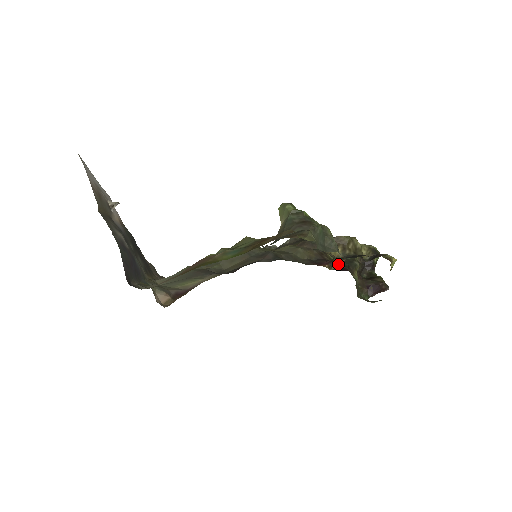
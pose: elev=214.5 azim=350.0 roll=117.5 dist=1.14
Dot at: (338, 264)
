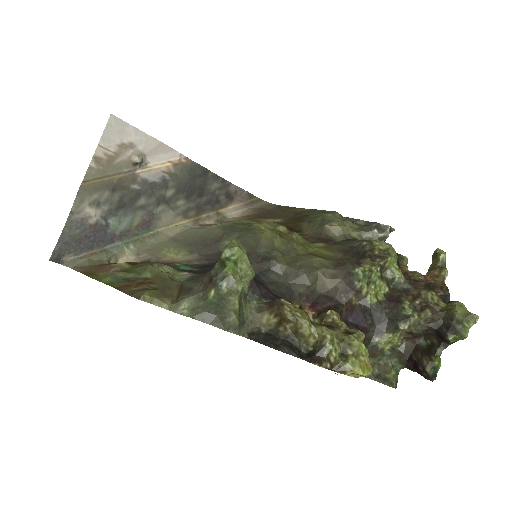
Dot at: (320, 321)
